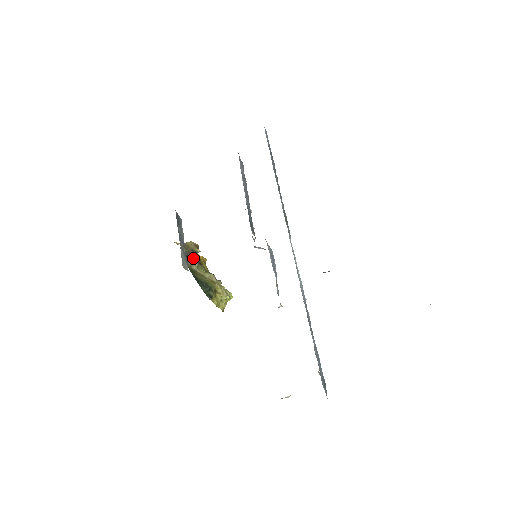
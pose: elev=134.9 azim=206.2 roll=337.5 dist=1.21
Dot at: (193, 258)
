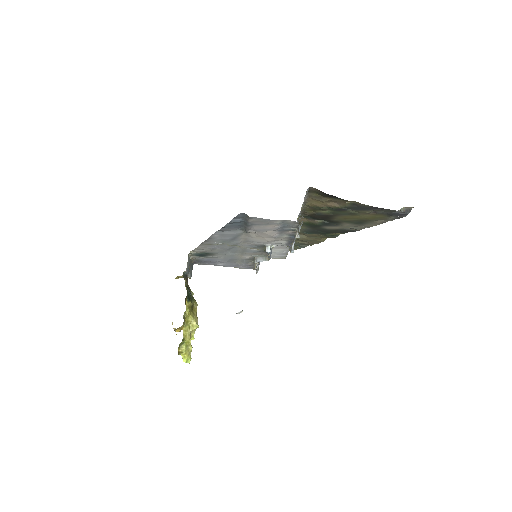
Dot at: occluded
